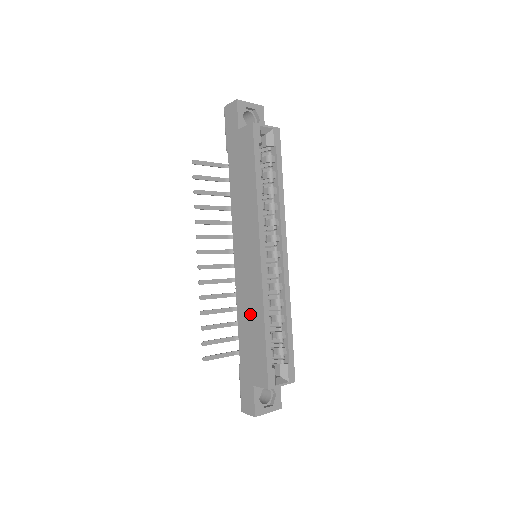
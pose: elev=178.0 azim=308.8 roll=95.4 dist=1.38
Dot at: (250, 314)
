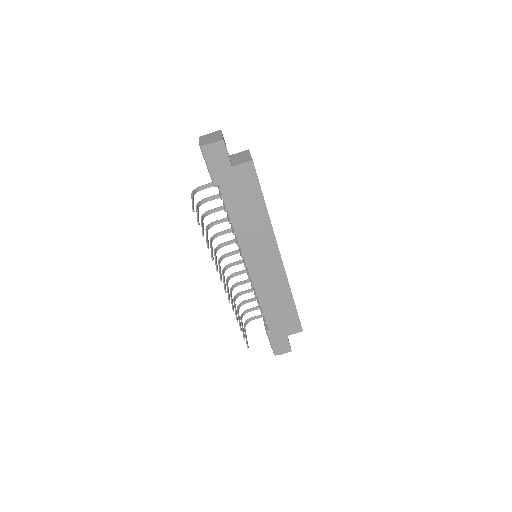
Dot at: (276, 297)
